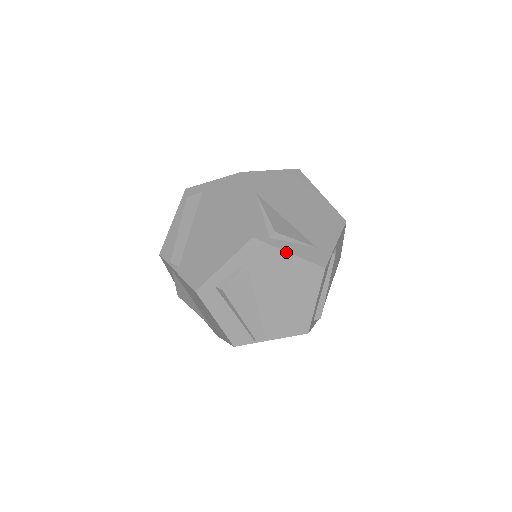
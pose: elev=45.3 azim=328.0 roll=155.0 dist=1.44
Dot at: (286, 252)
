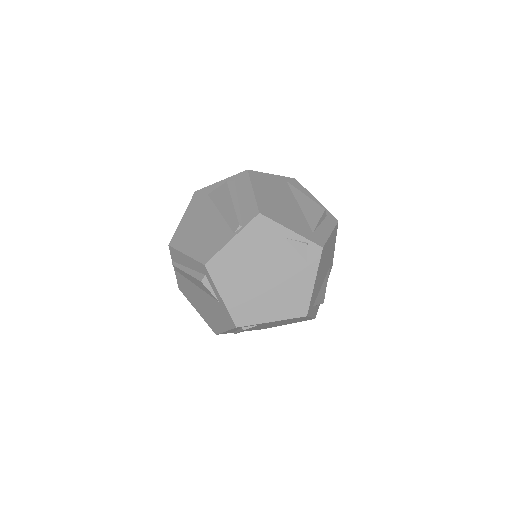
Dot at: occluded
